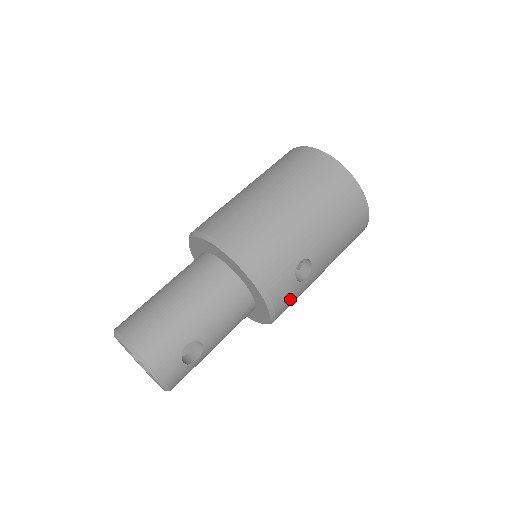
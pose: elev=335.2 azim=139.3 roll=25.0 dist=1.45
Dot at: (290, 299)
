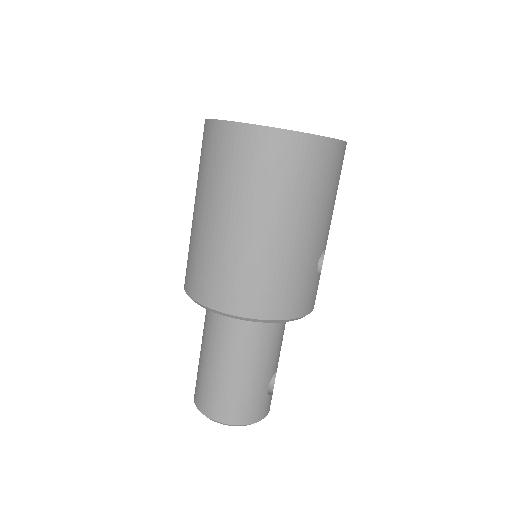
Dot at: occluded
